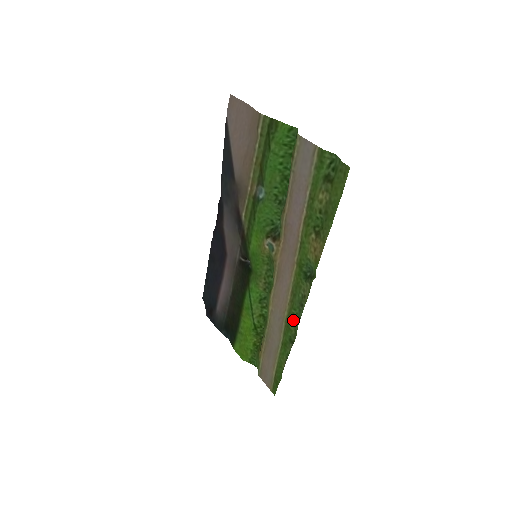
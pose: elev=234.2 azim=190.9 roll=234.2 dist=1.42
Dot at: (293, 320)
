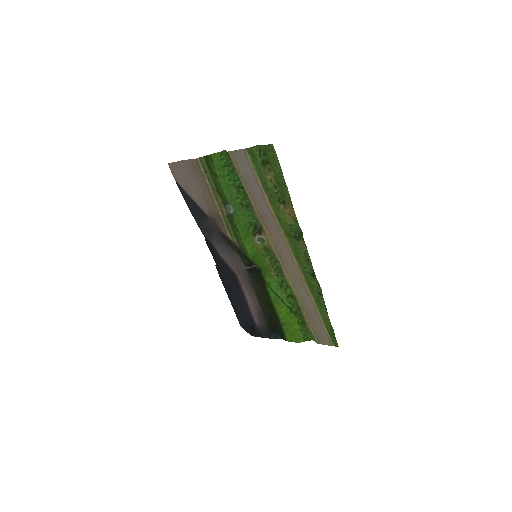
Dot at: (310, 277)
